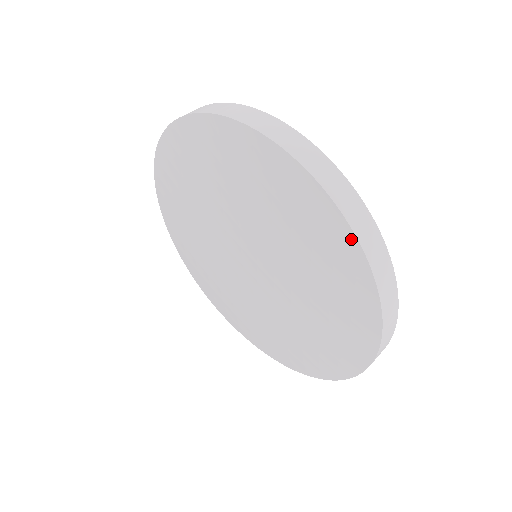
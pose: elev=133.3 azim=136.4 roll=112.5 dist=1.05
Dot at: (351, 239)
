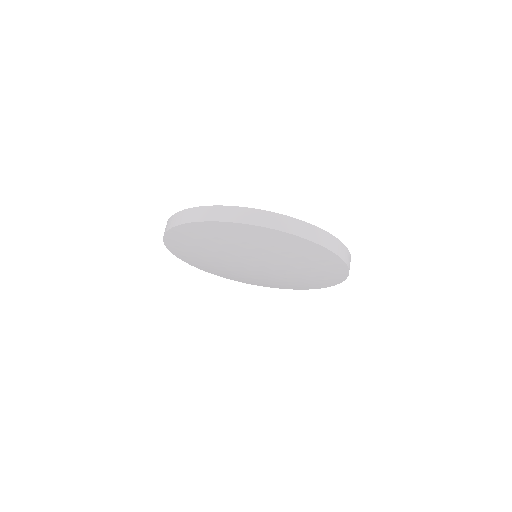
Dot at: (232, 224)
